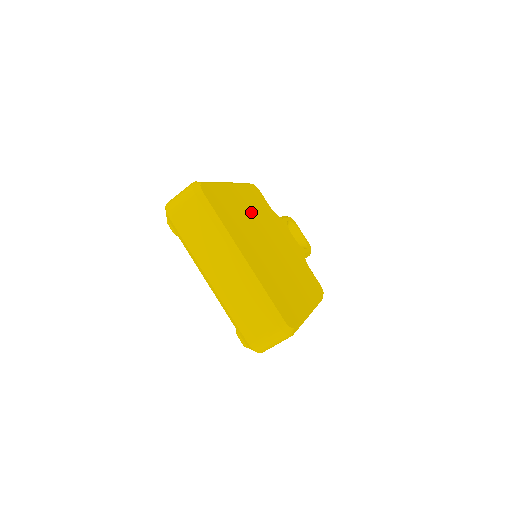
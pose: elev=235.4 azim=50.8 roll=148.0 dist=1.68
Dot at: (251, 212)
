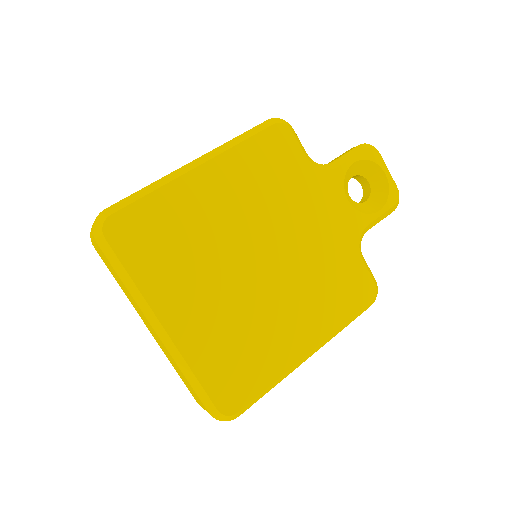
Dot at: (233, 208)
